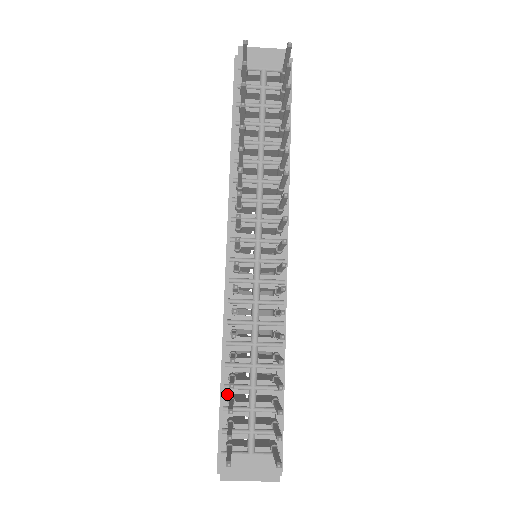
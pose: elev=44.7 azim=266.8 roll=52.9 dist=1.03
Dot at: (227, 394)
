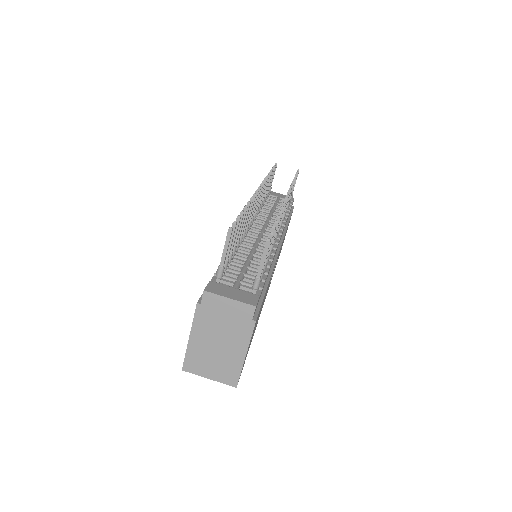
Dot at: occluded
